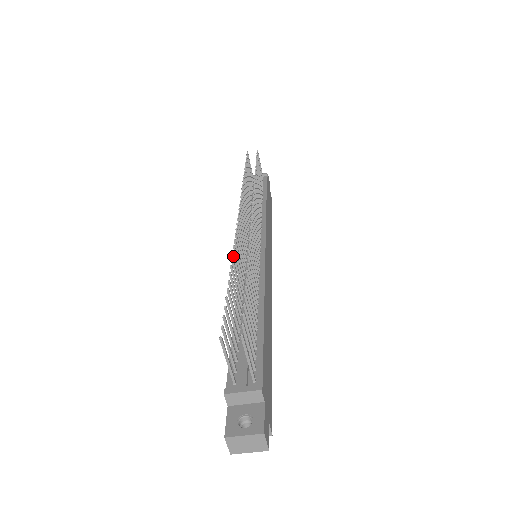
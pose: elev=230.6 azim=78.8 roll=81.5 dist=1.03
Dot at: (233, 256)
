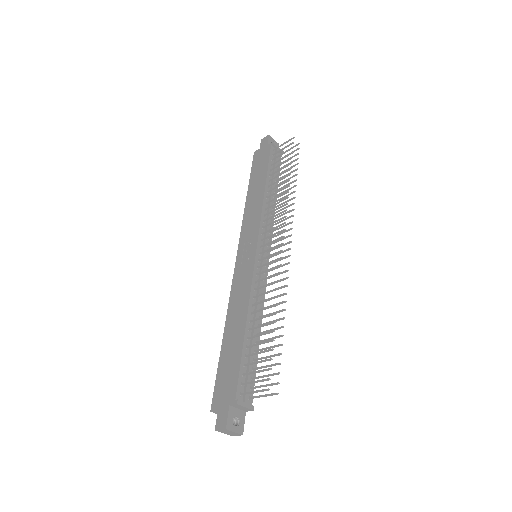
Dot at: (276, 297)
